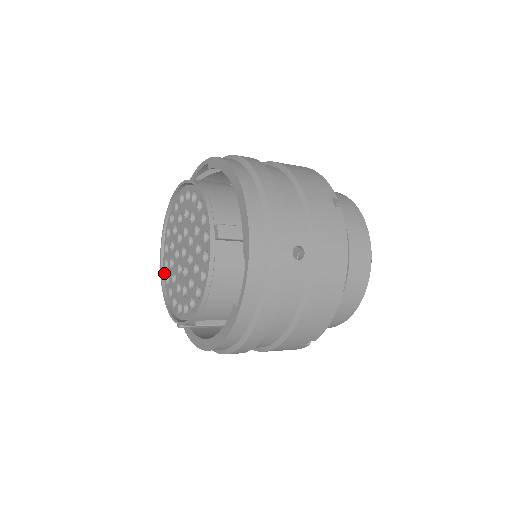
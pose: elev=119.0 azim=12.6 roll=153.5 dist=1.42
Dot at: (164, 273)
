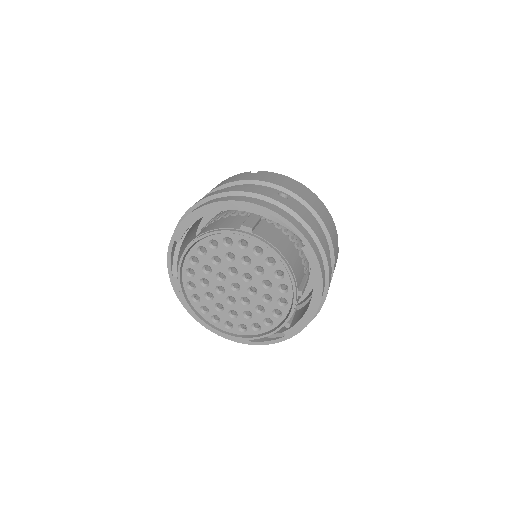
Dot at: (234, 333)
